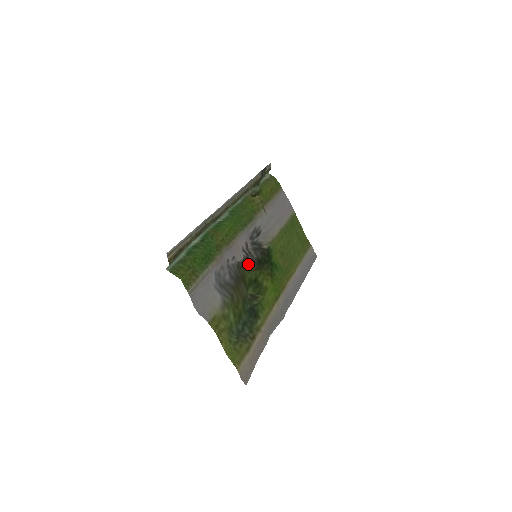
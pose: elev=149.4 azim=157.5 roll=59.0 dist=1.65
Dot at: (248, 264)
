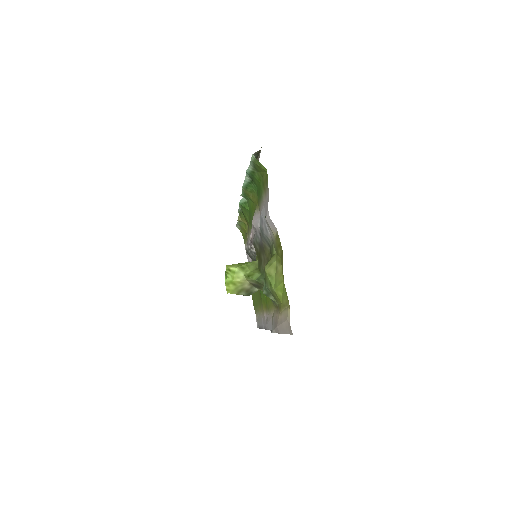
Dot at: occluded
